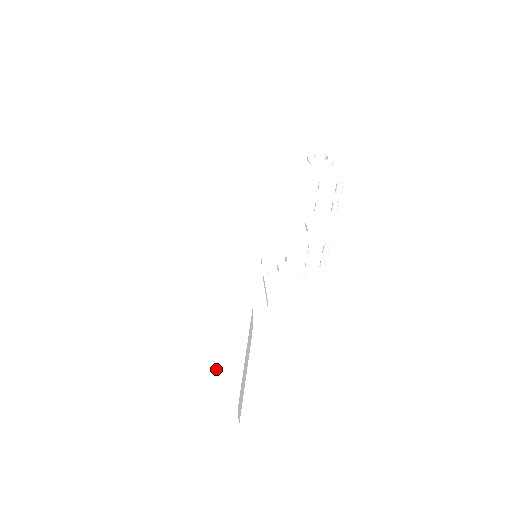
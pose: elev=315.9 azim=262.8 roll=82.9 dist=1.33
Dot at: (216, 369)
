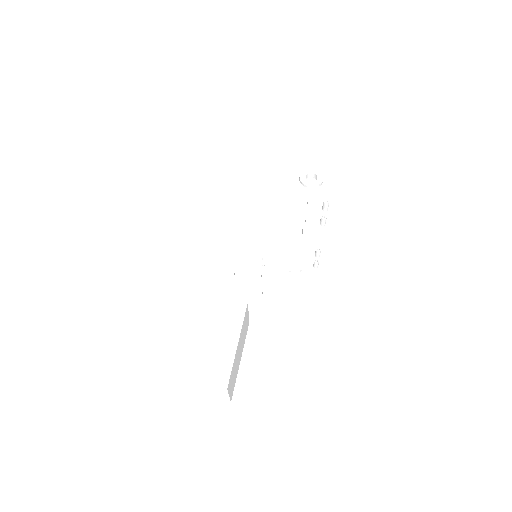
Dot at: (212, 356)
